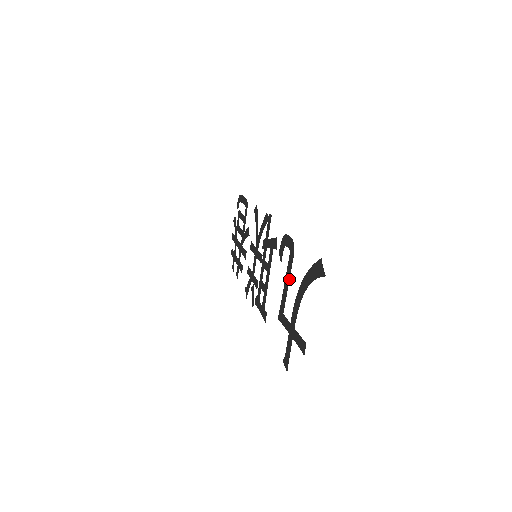
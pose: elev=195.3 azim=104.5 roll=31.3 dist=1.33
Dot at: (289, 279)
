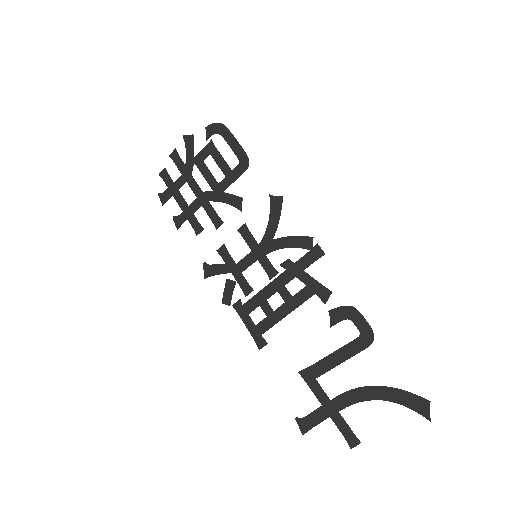
Dot at: occluded
